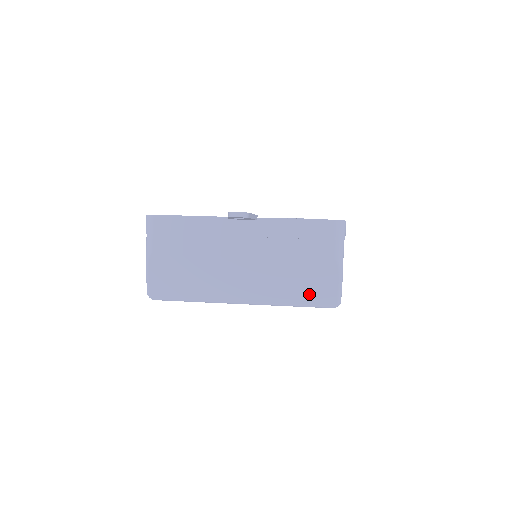
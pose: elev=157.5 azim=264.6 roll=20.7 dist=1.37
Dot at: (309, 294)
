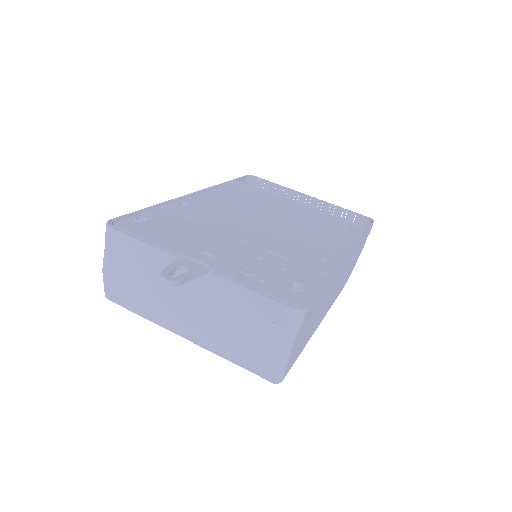
Dot at: (249, 362)
